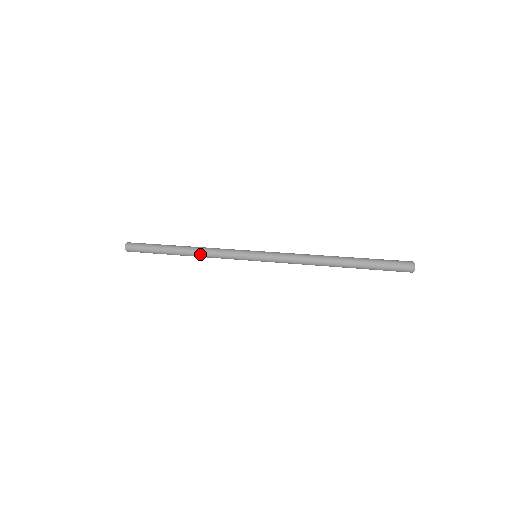
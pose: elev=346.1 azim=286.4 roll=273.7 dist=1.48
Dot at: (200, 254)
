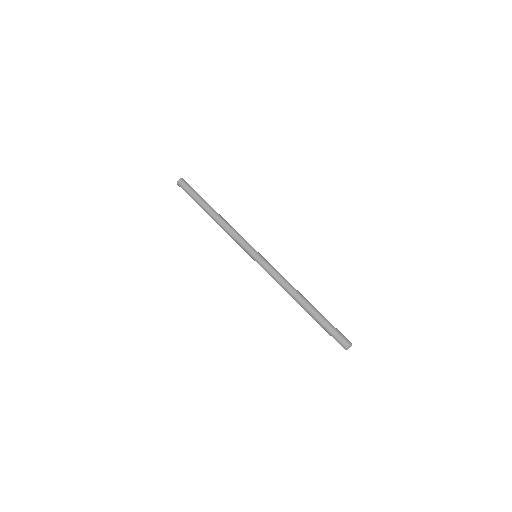
Dot at: (221, 227)
